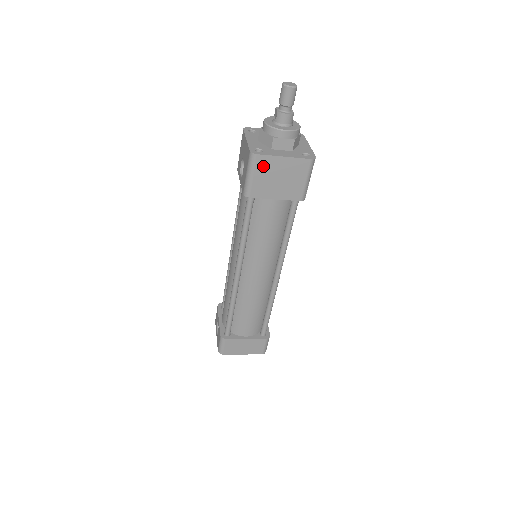
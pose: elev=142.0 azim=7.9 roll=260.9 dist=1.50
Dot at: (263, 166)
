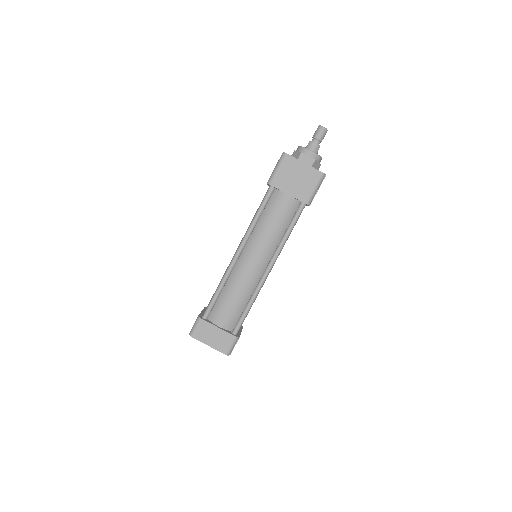
Dot at: (288, 164)
